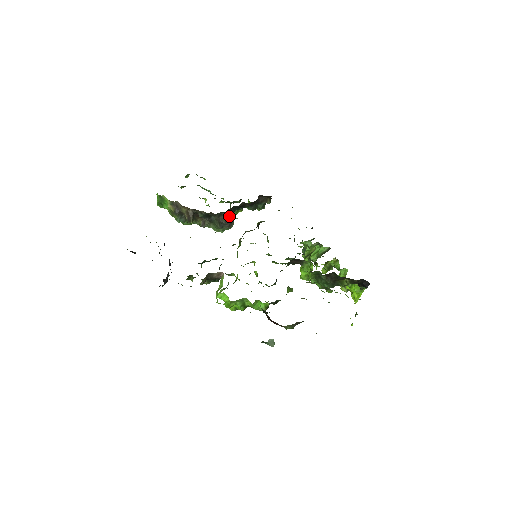
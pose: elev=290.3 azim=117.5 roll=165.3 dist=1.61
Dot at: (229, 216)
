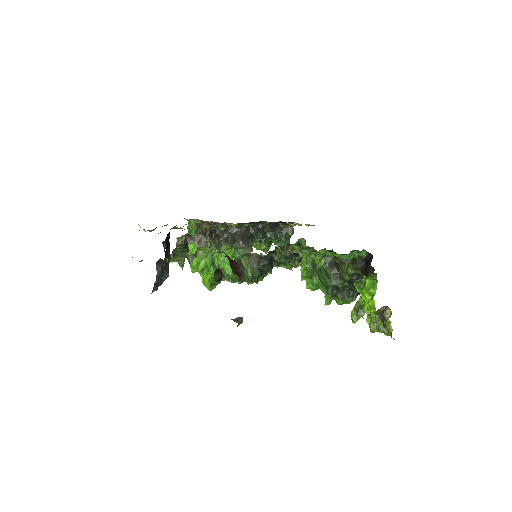
Dot at: (245, 235)
